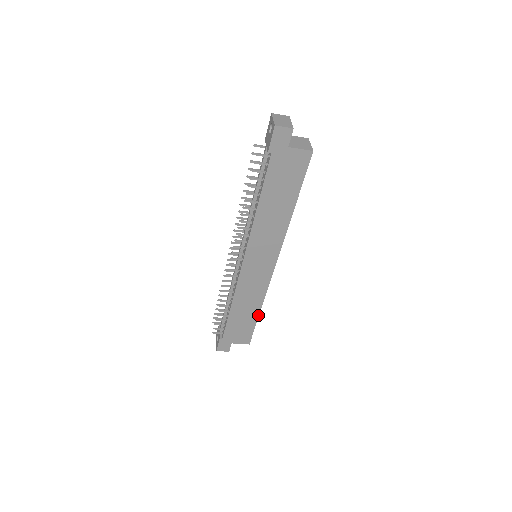
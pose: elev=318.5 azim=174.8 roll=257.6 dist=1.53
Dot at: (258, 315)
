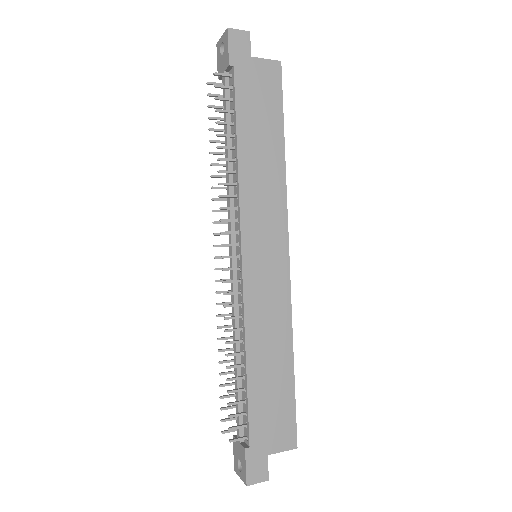
Dot at: (292, 369)
